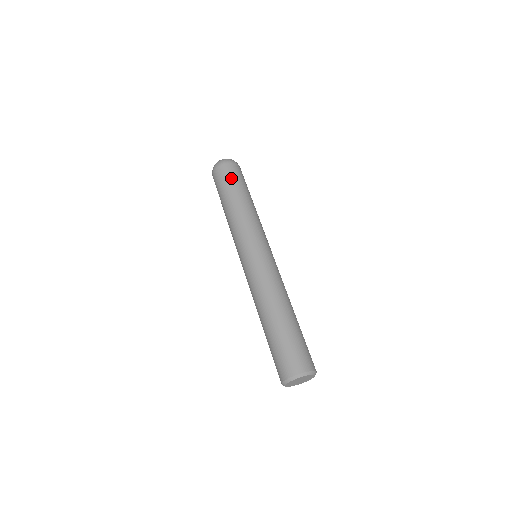
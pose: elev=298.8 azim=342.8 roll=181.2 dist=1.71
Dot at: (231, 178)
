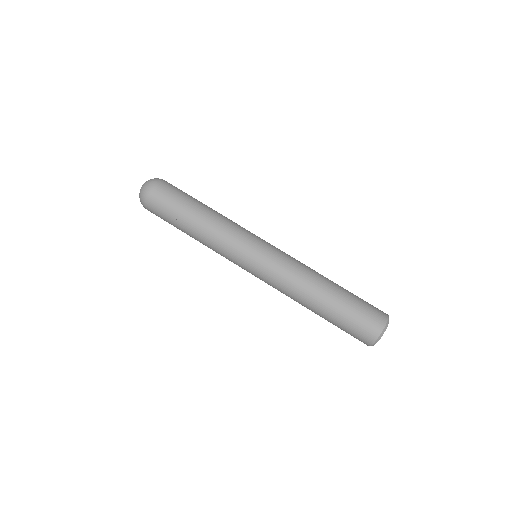
Dot at: (165, 215)
